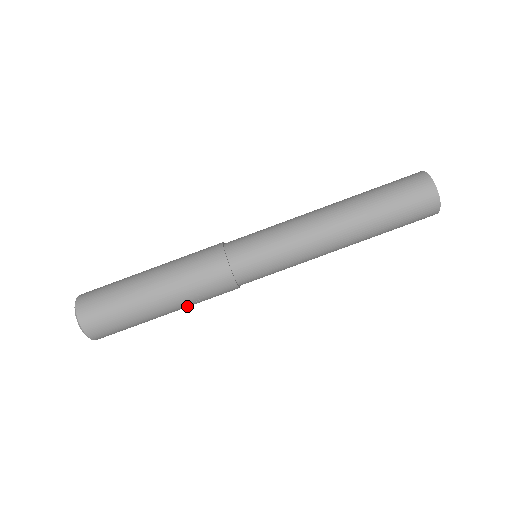
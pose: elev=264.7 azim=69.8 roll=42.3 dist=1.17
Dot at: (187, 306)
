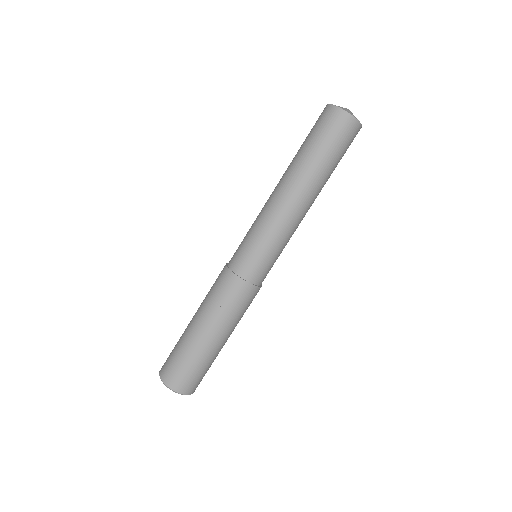
Dot at: (222, 323)
